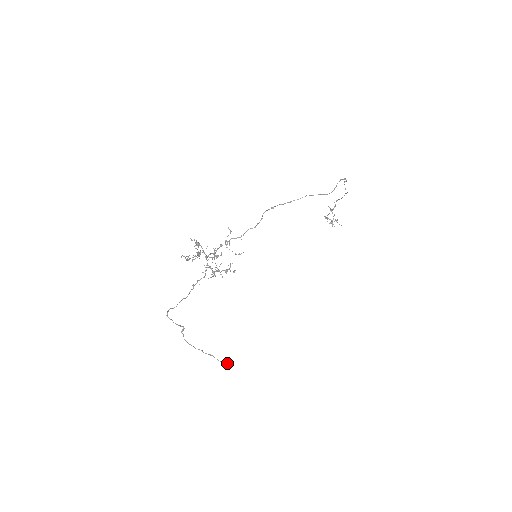
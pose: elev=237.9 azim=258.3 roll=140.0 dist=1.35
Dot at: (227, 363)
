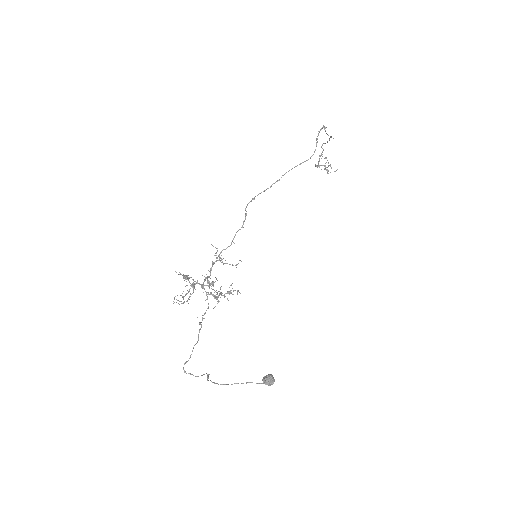
Dot at: (268, 382)
